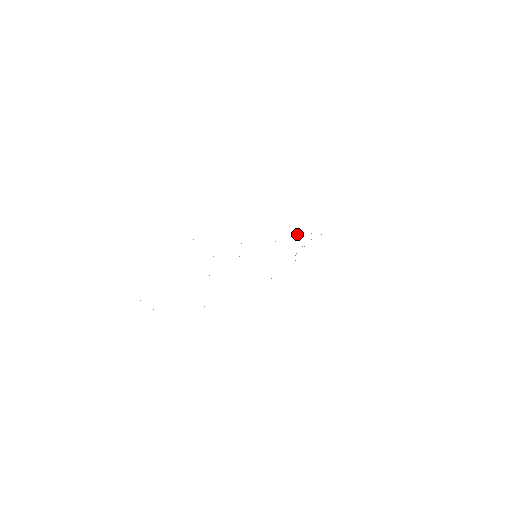
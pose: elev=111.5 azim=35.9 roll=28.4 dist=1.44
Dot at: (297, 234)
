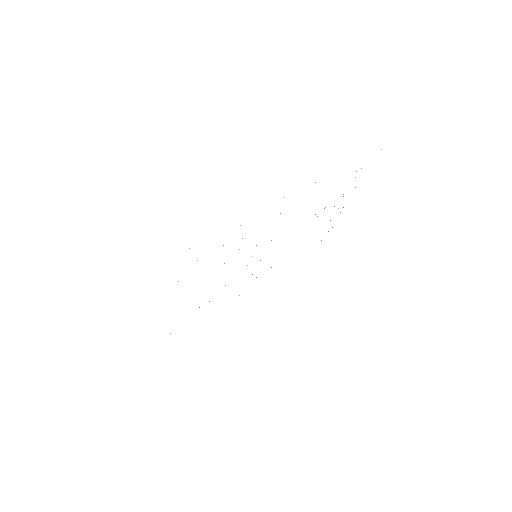
Dot at: occluded
